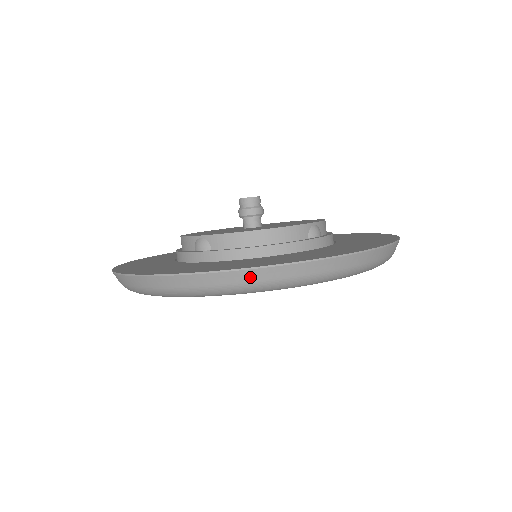
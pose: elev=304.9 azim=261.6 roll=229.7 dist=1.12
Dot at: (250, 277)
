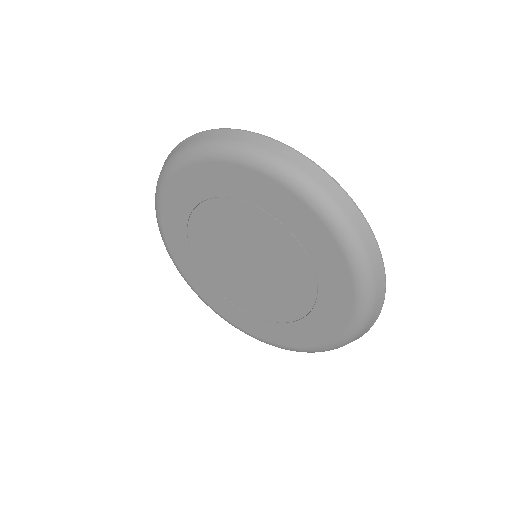
Dot at: (202, 137)
